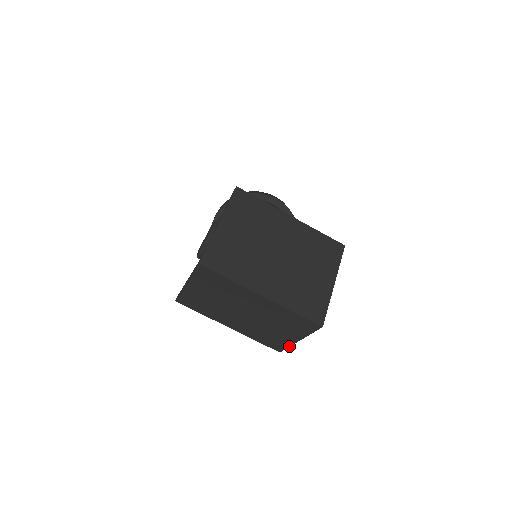
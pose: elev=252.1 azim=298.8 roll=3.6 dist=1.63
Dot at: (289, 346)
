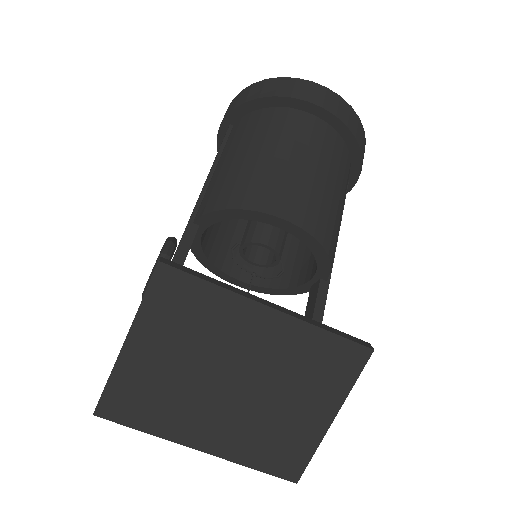
Dot at: occluded
